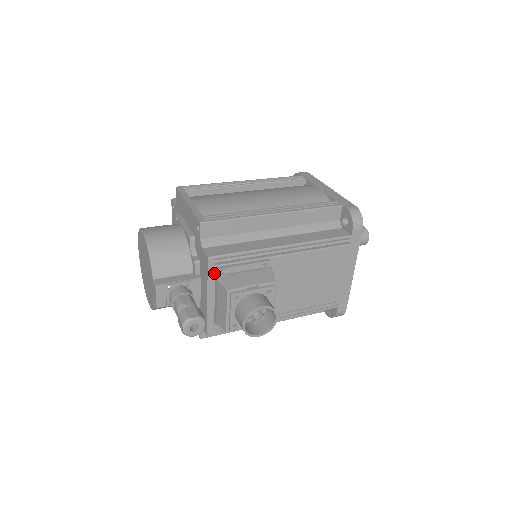
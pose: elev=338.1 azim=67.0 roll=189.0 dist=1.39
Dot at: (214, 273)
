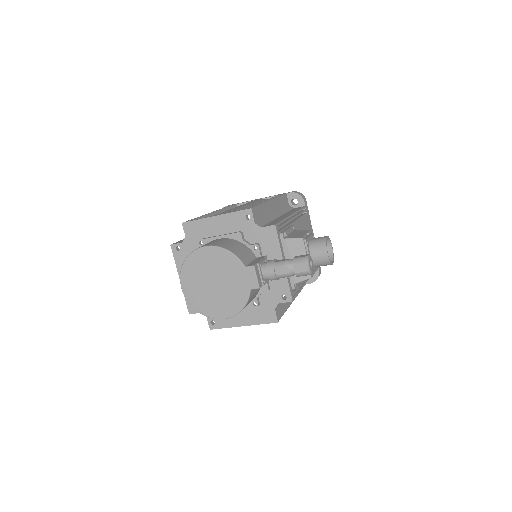
Dot at: (280, 239)
